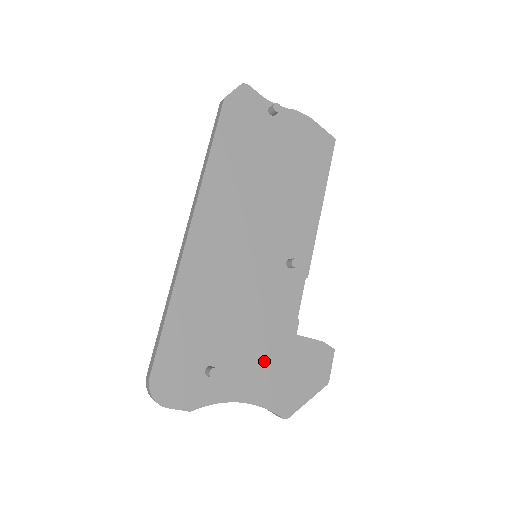
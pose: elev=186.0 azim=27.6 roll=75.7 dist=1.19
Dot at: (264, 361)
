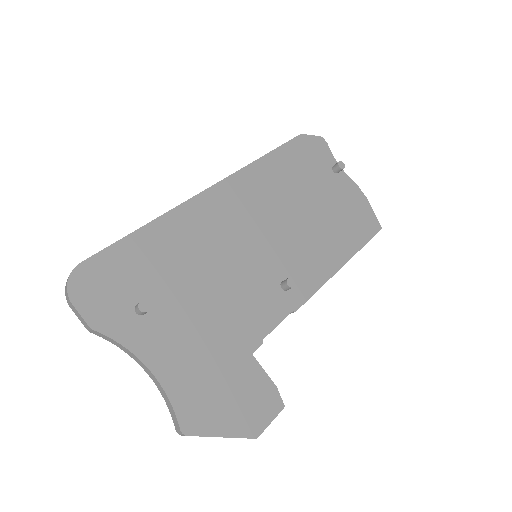
Dot at: (202, 349)
